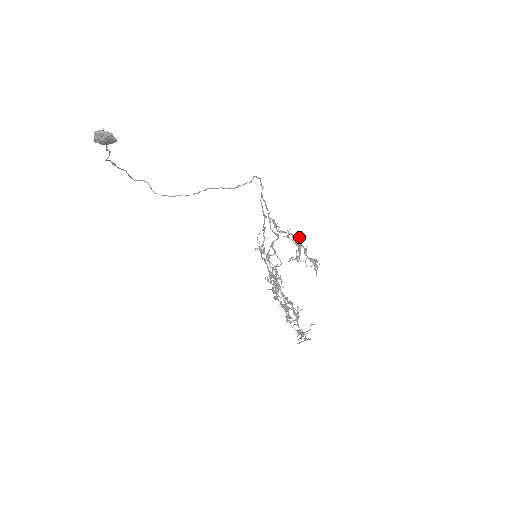
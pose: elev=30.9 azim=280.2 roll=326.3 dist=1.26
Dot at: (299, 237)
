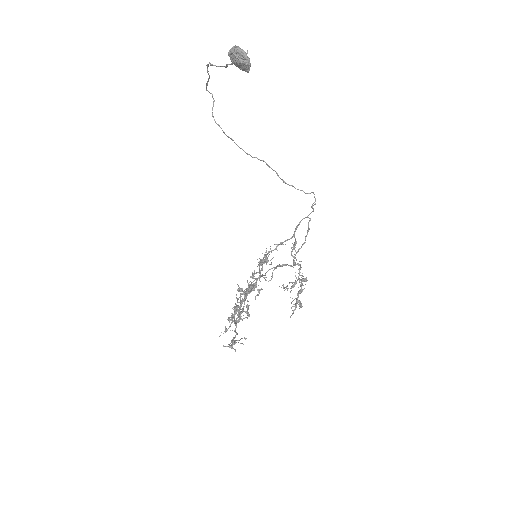
Dot at: occluded
